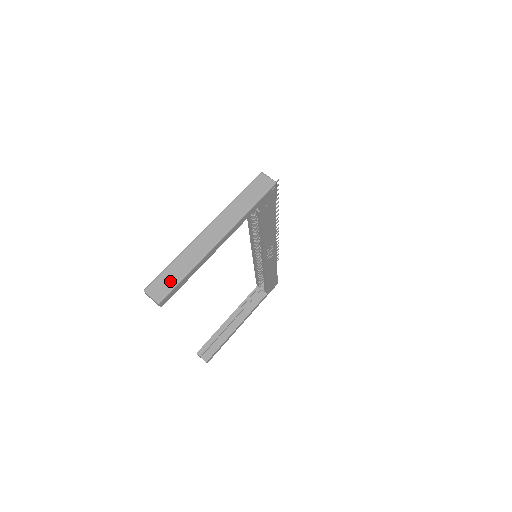
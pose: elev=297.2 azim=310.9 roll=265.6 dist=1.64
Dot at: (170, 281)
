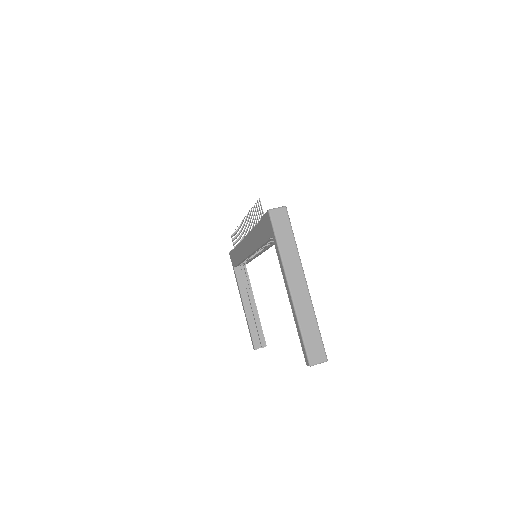
Dot at: (316, 342)
